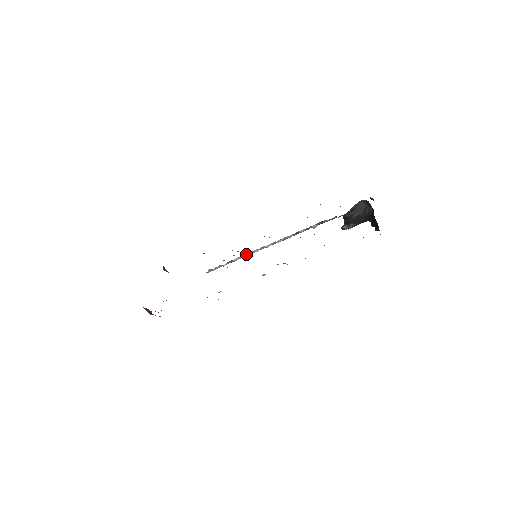
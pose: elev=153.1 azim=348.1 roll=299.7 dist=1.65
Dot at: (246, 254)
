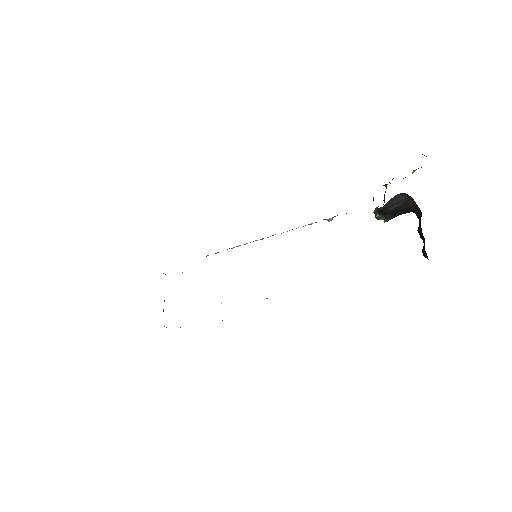
Dot at: occluded
